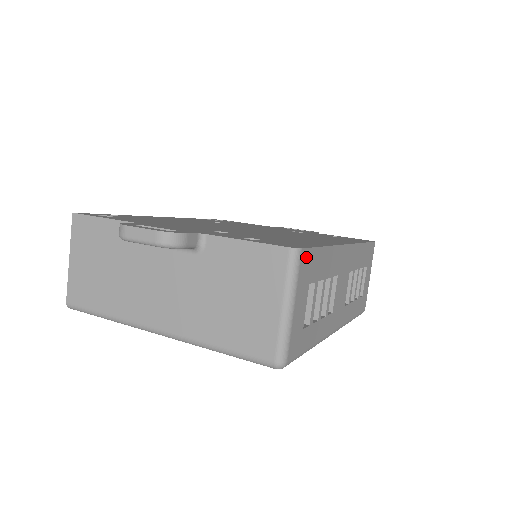
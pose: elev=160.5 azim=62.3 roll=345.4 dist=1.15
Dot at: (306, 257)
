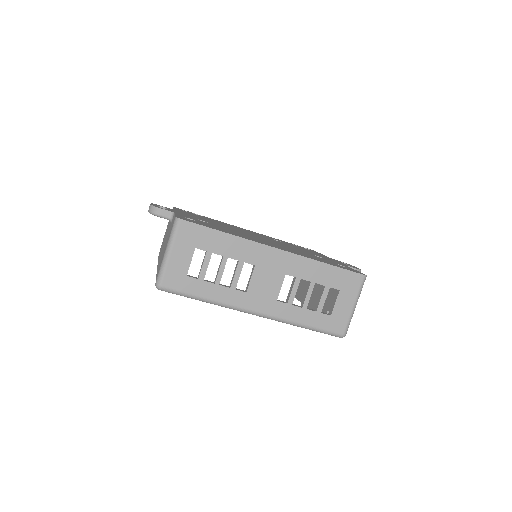
Dot at: (189, 227)
